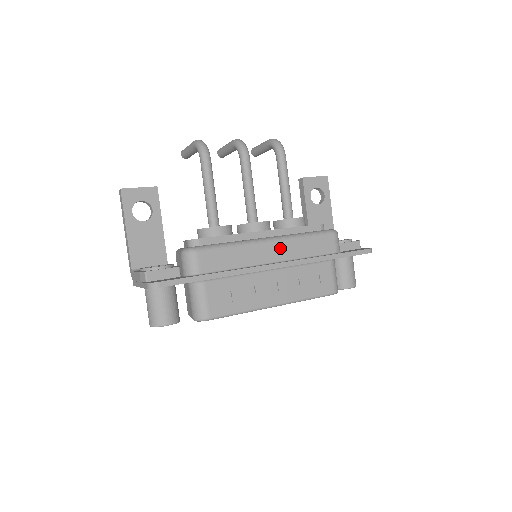
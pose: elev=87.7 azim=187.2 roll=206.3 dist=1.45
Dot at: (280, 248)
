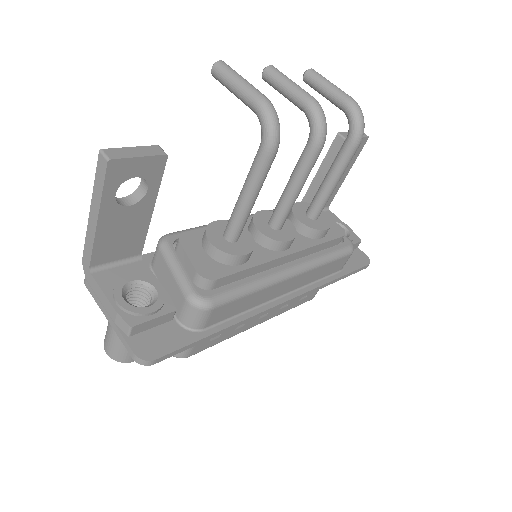
Dot at: (297, 280)
